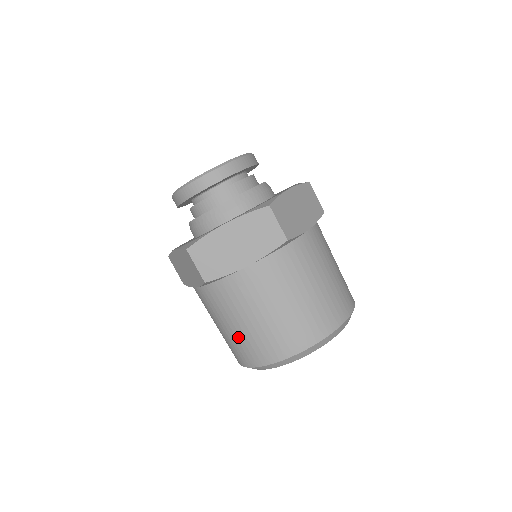
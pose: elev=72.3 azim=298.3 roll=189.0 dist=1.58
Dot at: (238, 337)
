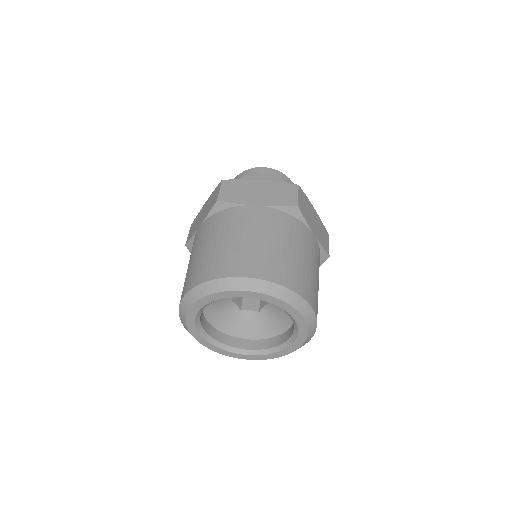
Dot at: (206, 256)
